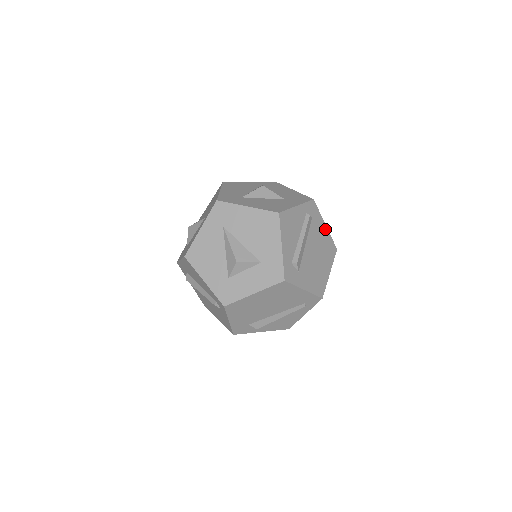
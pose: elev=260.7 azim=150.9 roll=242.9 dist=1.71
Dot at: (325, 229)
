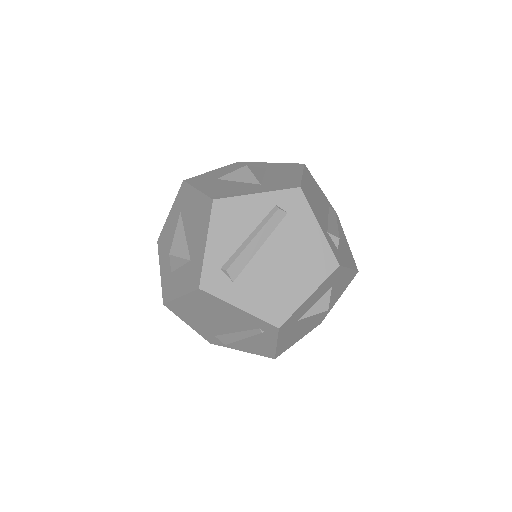
Dot at: (317, 232)
